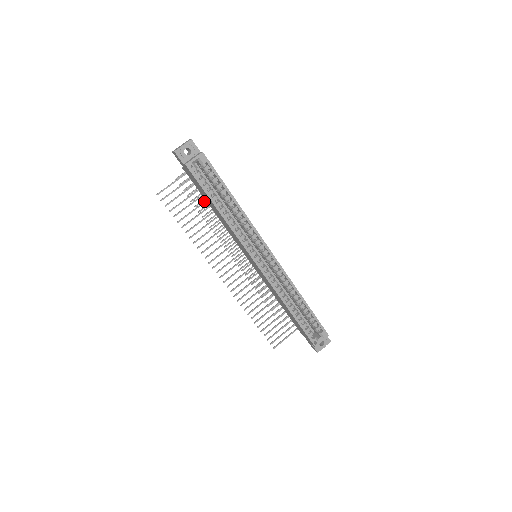
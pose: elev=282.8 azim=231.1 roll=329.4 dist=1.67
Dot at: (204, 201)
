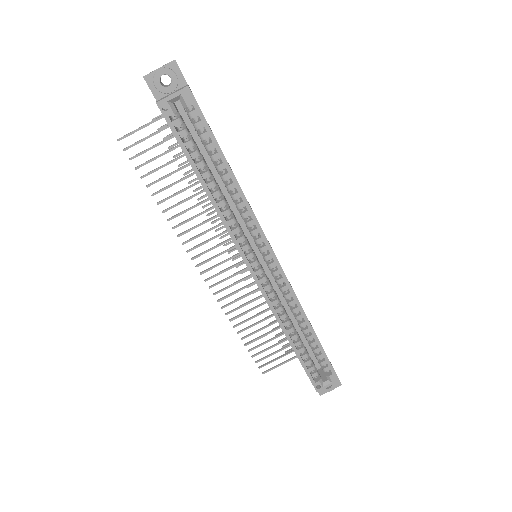
Dot at: occluded
